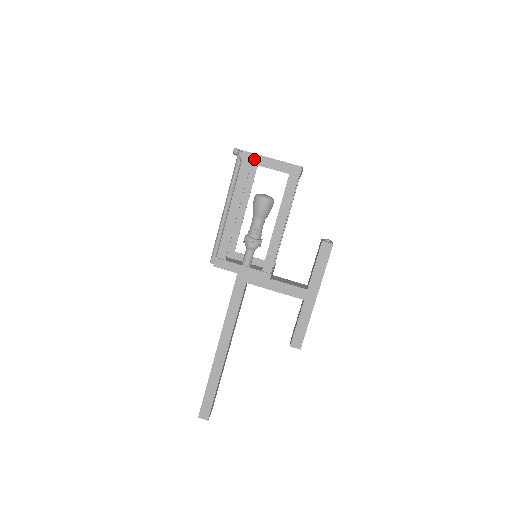
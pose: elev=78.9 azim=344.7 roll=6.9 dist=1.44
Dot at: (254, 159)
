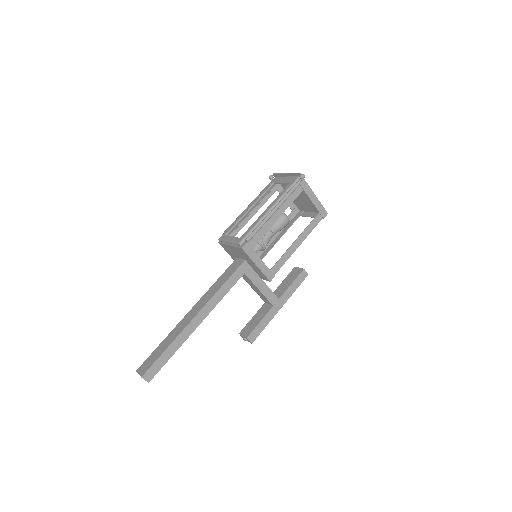
Dot at: (307, 189)
